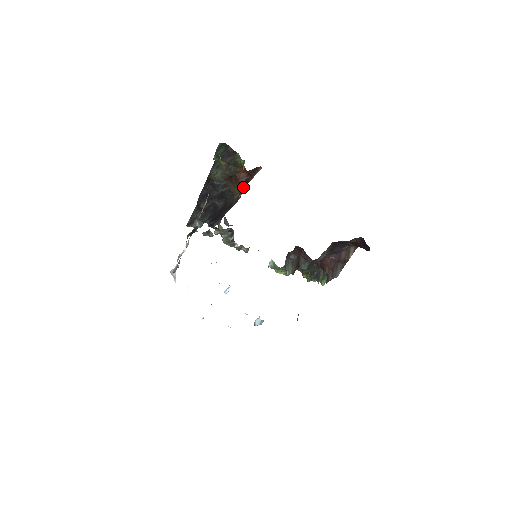
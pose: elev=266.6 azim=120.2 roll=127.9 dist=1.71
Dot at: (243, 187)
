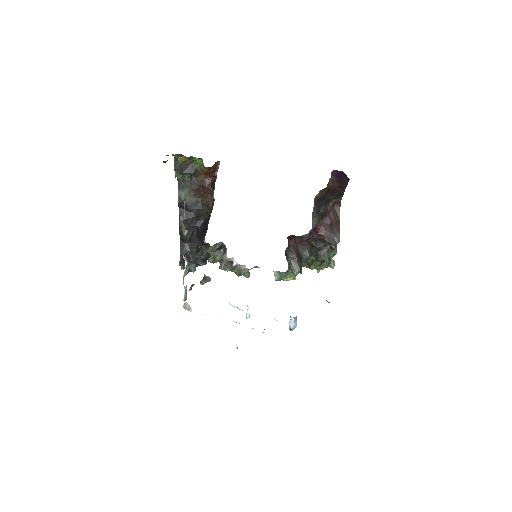
Dot at: (212, 191)
